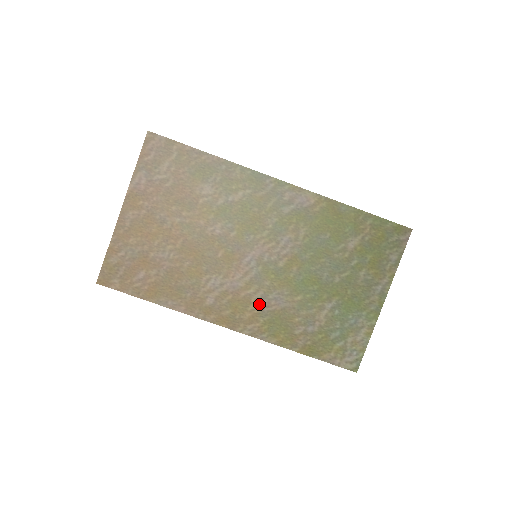
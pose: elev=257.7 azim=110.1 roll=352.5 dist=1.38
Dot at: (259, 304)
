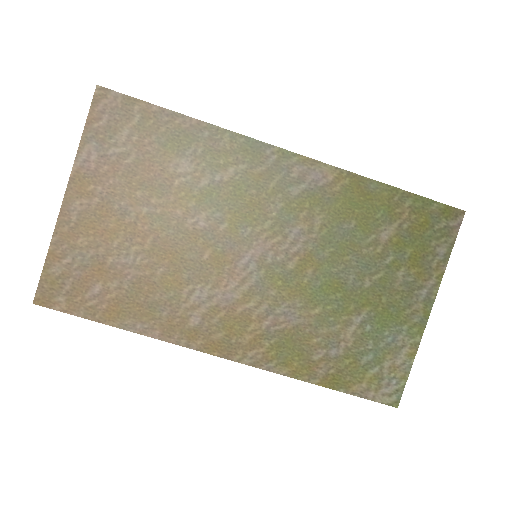
Dot at: (263, 322)
